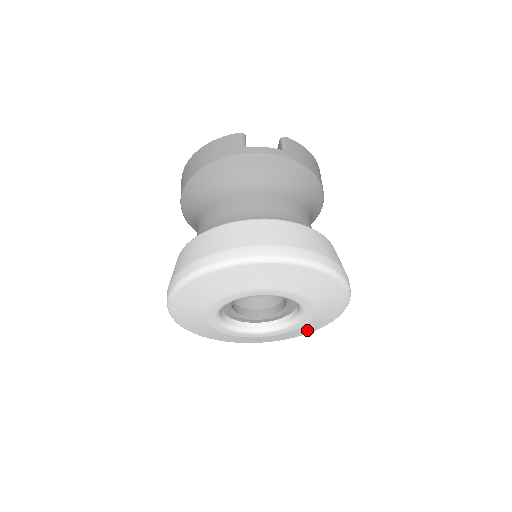
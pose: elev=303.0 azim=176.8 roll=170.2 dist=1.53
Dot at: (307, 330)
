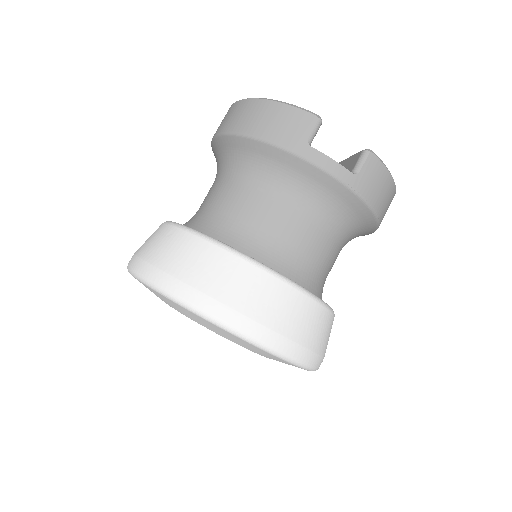
Dot at: occluded
